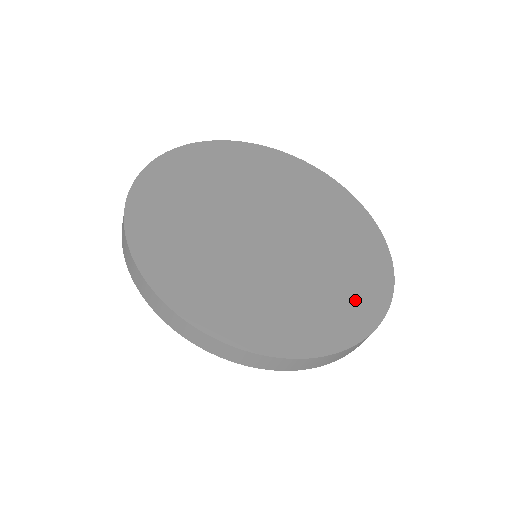
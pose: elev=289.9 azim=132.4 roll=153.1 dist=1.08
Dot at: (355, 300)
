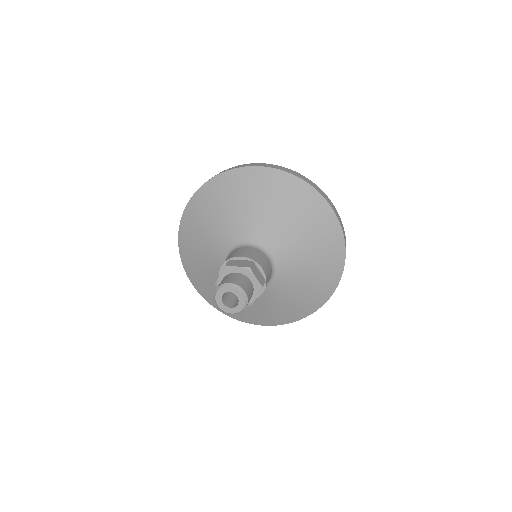
Dot at: occluded
